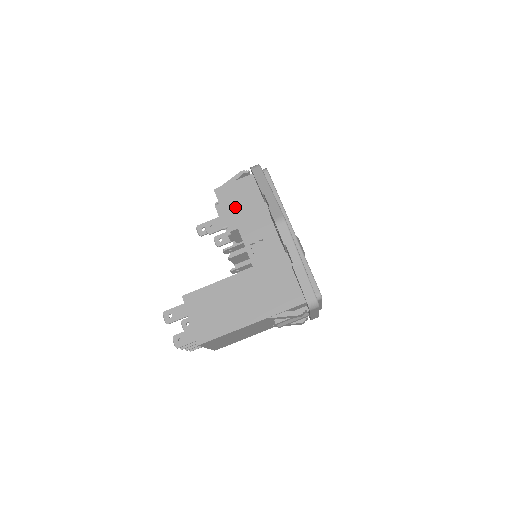
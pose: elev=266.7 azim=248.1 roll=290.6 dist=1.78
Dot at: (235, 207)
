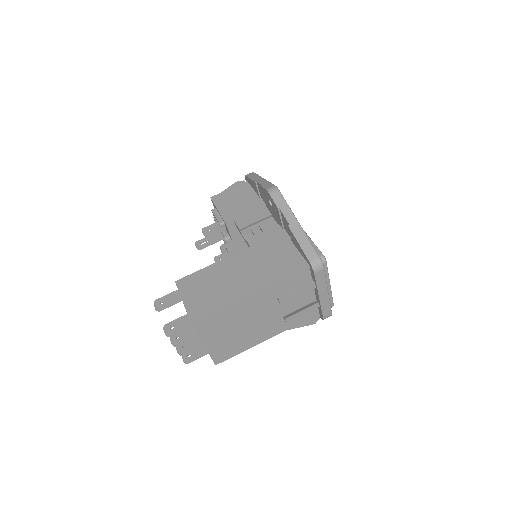
Dot at: (231, 206)
